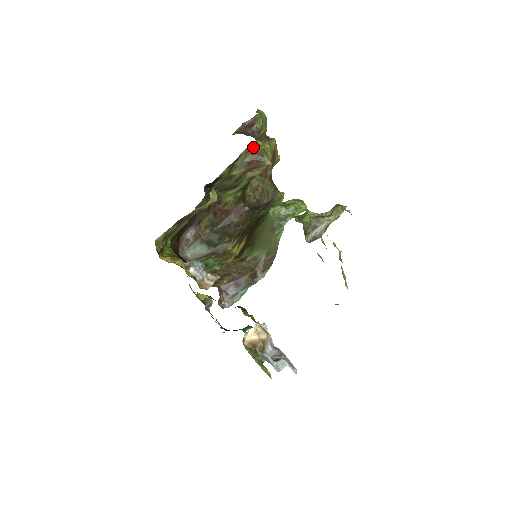
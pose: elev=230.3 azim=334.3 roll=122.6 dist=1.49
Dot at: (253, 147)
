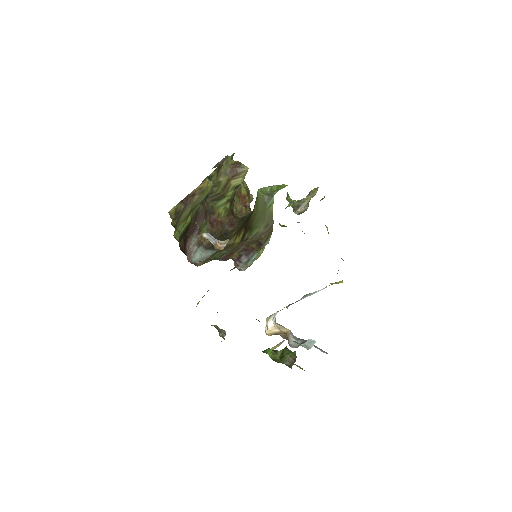
Dot at: (231, 160)
